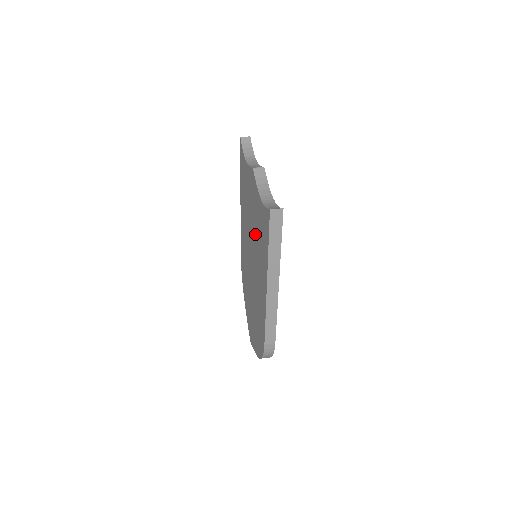
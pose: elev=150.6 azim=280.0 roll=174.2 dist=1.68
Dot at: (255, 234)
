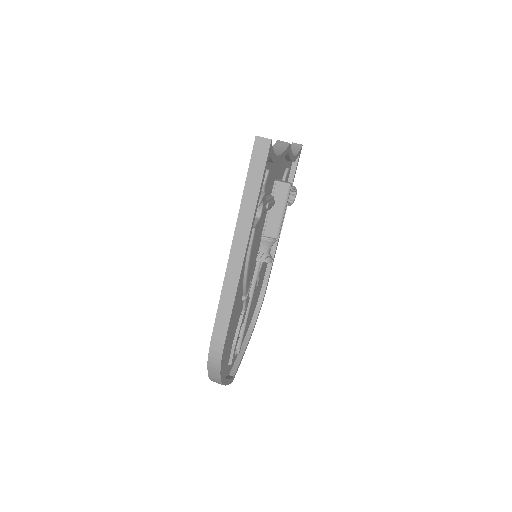
Dot at: occluded
